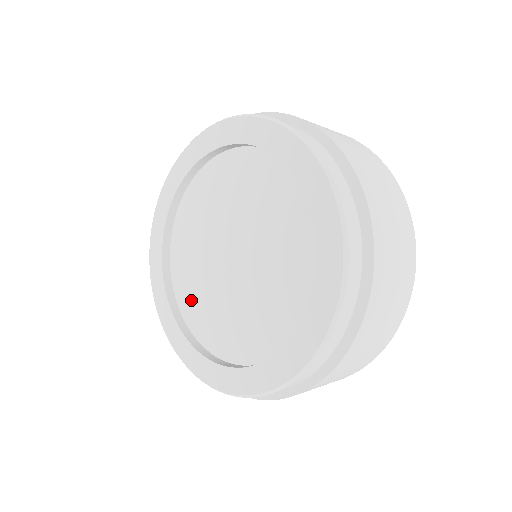
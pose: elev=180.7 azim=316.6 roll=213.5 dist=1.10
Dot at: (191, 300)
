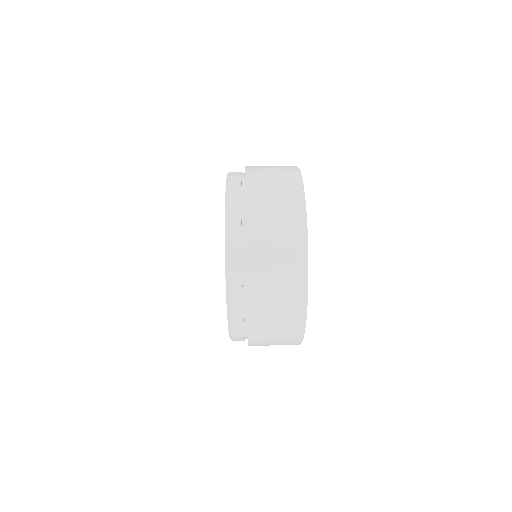
Dot at: occluded
